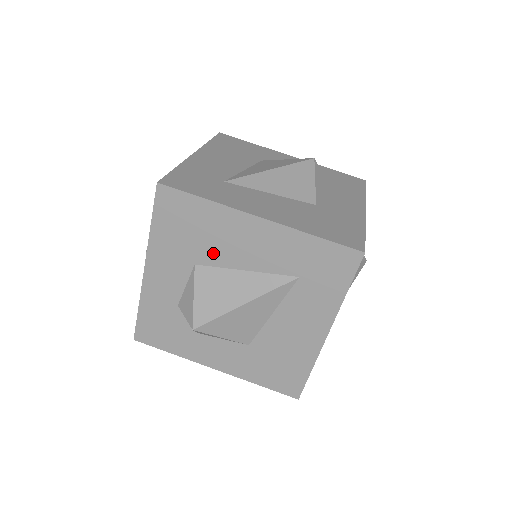
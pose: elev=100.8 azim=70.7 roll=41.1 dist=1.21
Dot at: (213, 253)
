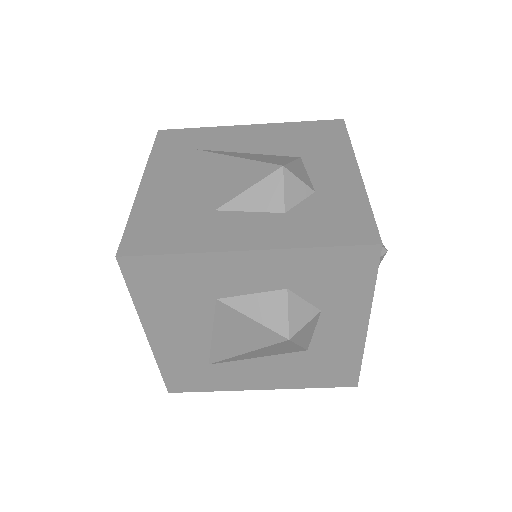
Dot at: occluded
